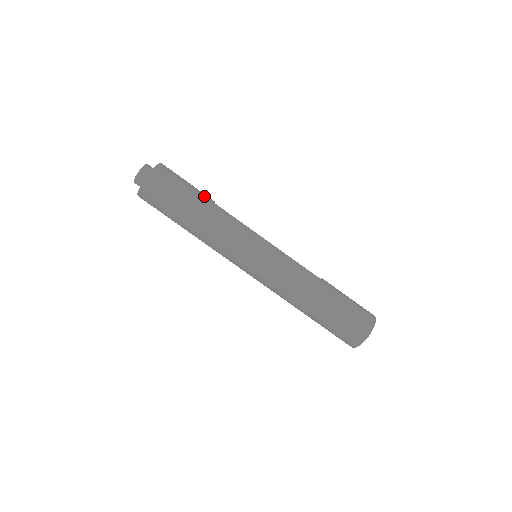
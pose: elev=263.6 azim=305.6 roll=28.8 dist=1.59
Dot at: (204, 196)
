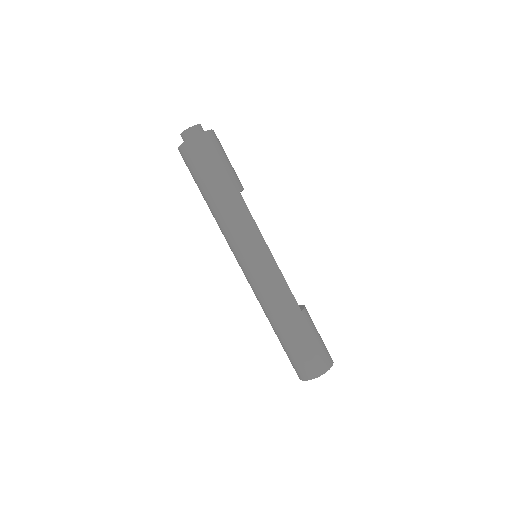
Dot at: (233, 181)
